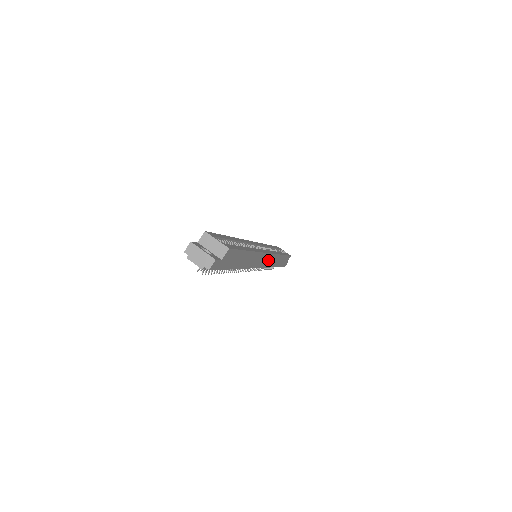
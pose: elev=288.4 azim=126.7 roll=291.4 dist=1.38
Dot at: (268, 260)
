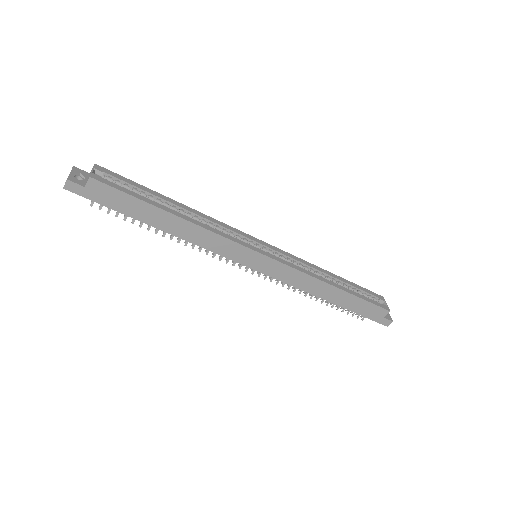
Dot at: (274, 268)
